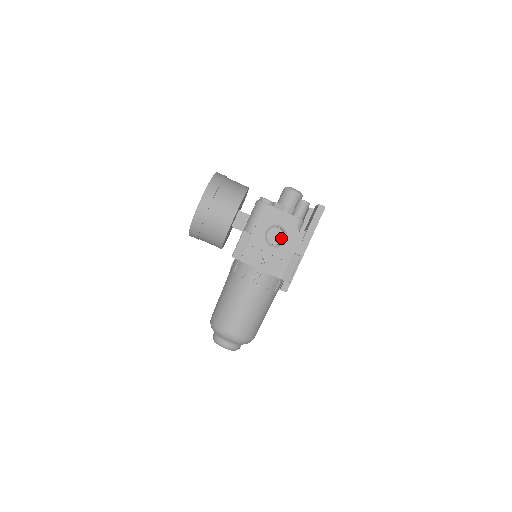
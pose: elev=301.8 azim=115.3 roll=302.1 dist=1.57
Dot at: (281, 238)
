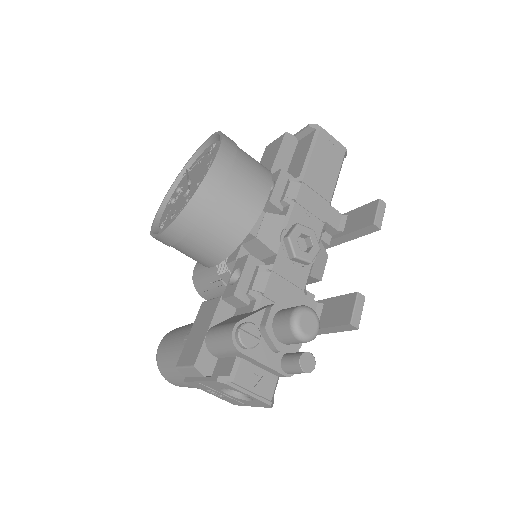
Dot at: occluded
